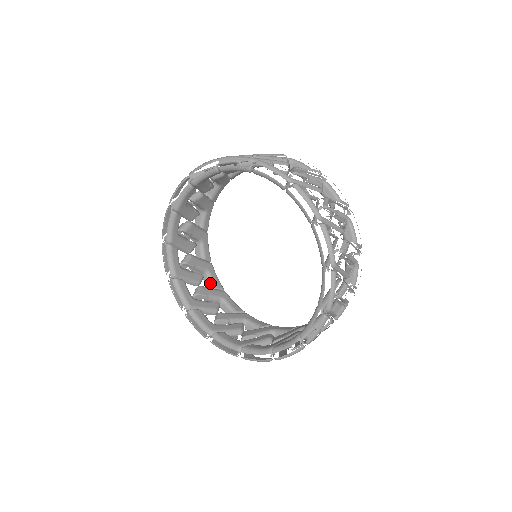
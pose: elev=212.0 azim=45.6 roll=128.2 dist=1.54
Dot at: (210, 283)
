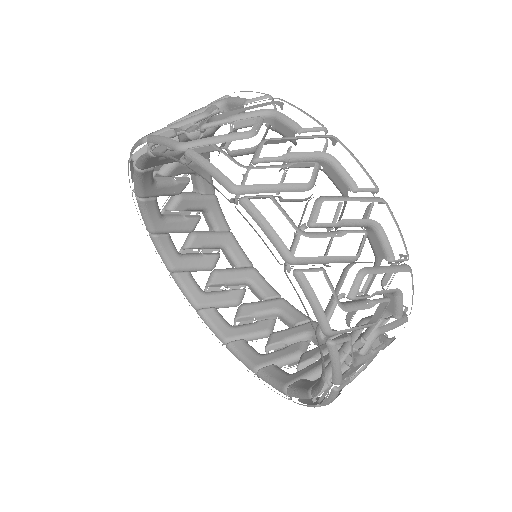
Dot at: (210, 223)
